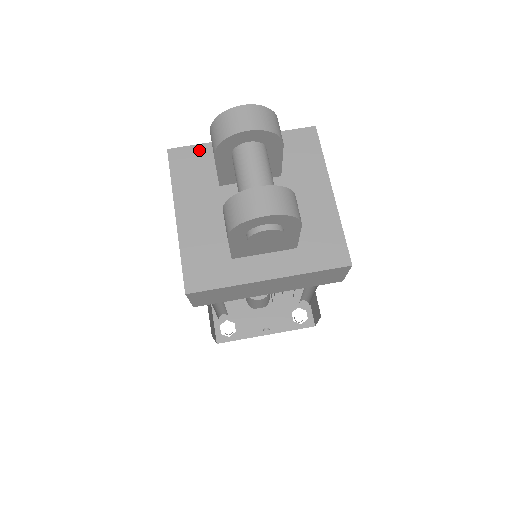
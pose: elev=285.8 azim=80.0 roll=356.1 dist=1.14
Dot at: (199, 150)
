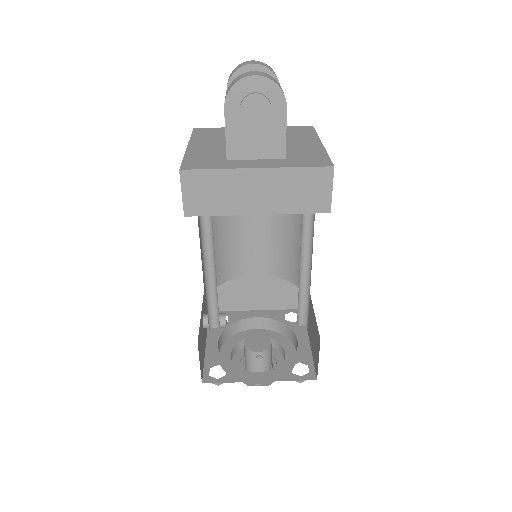
Dot at: (218, 129)
